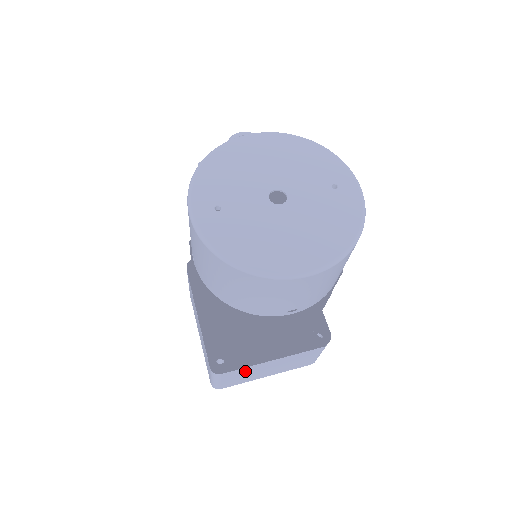
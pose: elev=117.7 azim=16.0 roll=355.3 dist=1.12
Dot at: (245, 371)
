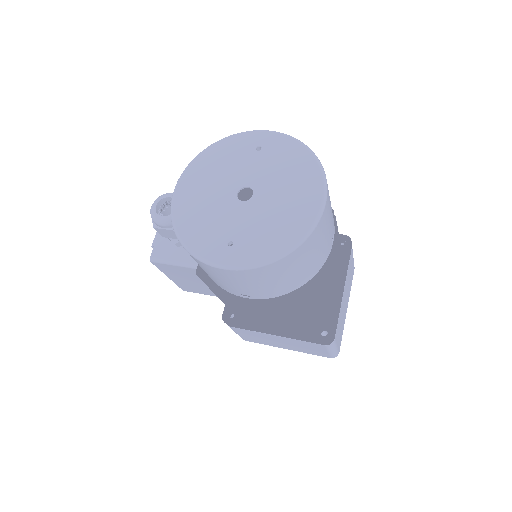
Dot at: (340, 320)
